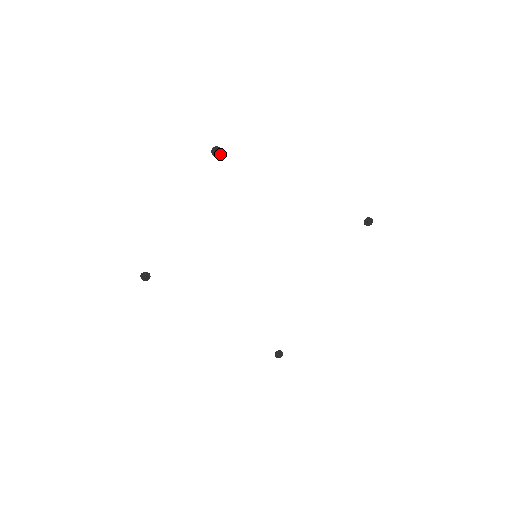
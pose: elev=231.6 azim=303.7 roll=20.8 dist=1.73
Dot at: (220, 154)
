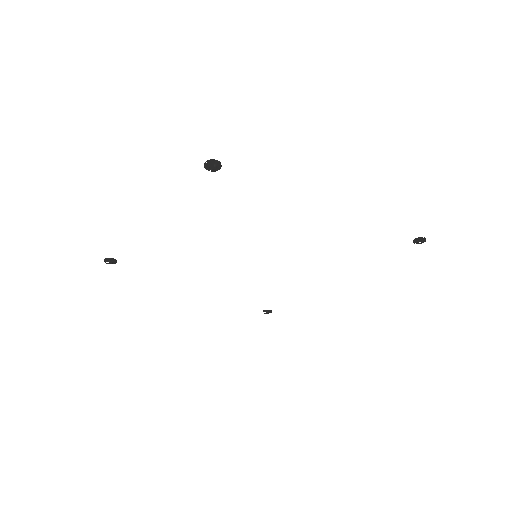
Dot at: (218, 169)
